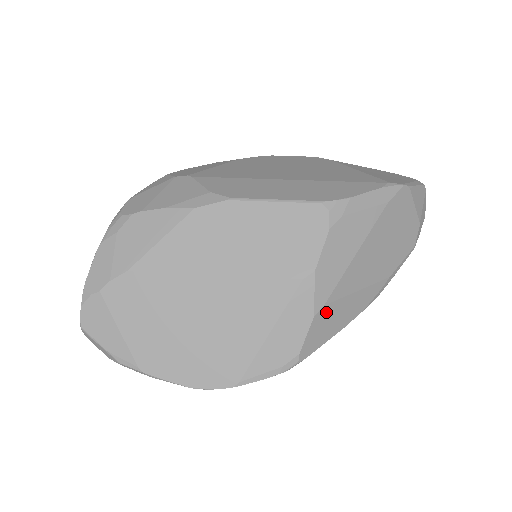
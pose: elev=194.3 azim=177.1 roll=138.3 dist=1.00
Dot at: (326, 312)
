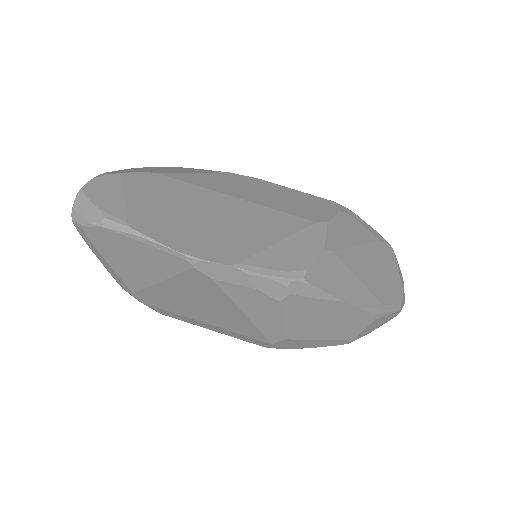
Dot at: (333, 261)
